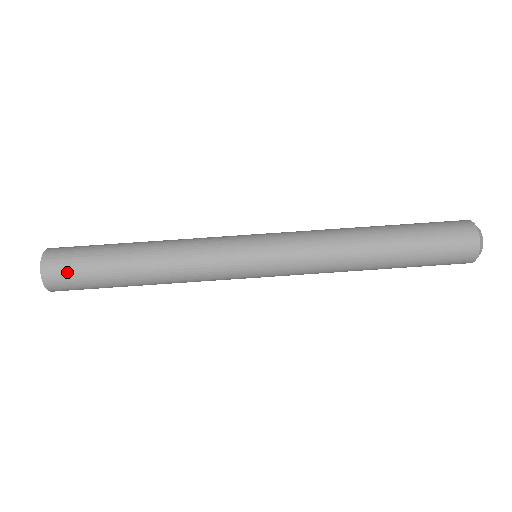
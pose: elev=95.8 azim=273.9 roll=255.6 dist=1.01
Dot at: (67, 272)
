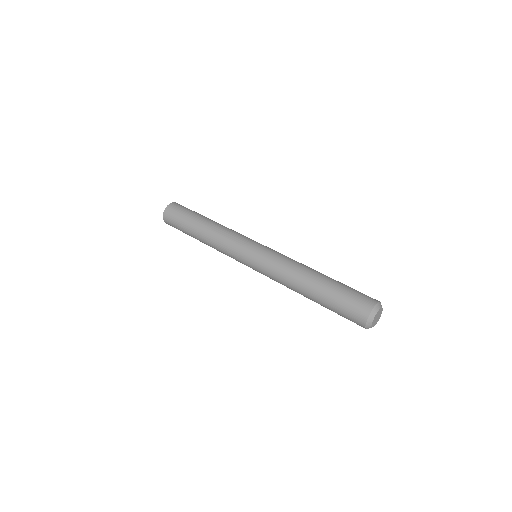
Dot at: (180, 208)
